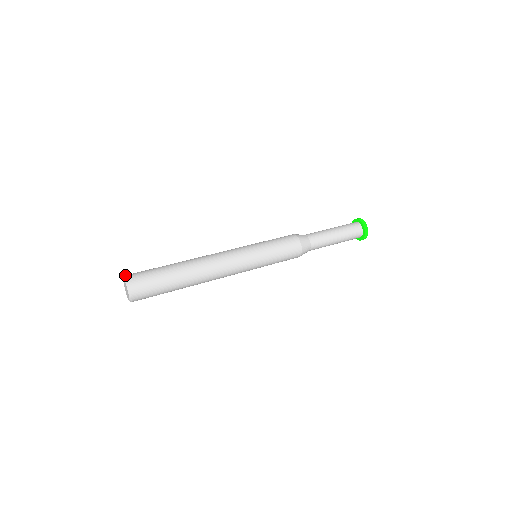
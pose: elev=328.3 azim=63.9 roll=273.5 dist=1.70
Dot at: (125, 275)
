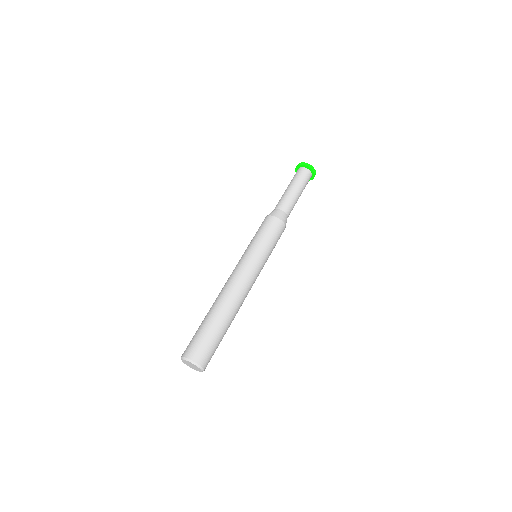
Dot at: (198, 364)
